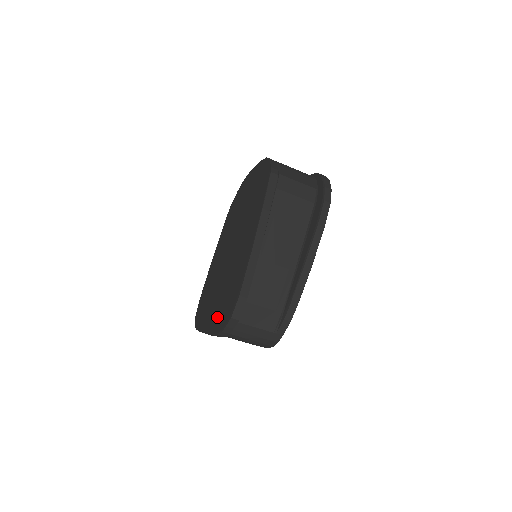
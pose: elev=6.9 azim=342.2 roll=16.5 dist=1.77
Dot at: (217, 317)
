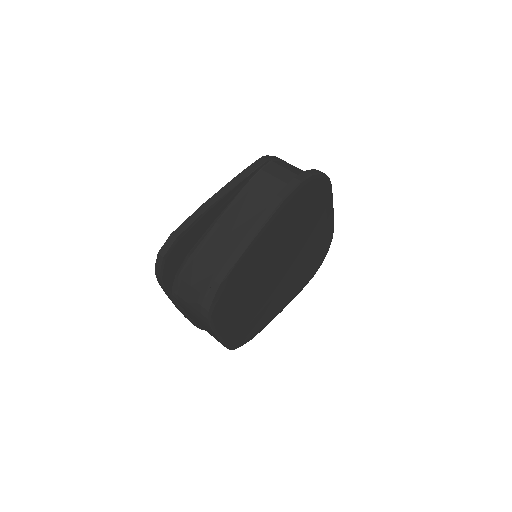
Dot at: occluded
